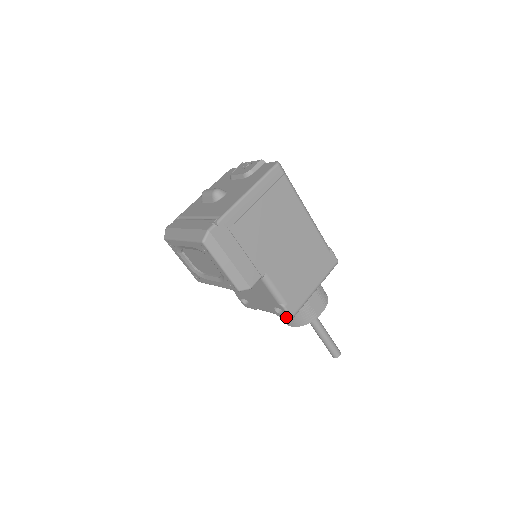
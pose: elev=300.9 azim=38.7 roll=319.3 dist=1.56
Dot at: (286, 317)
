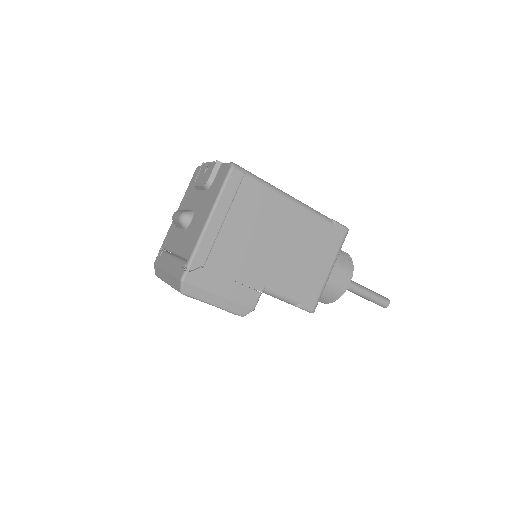
Dot at: occluded
